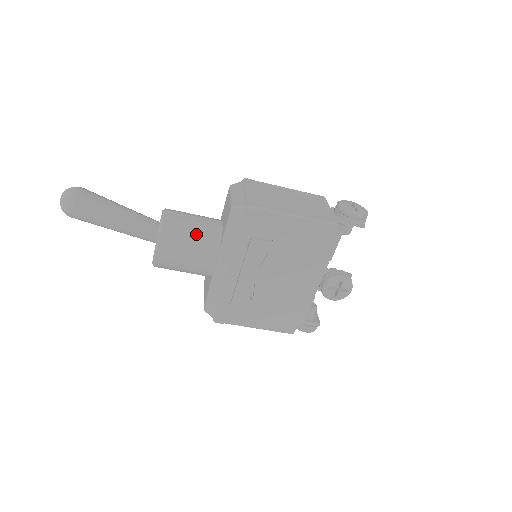
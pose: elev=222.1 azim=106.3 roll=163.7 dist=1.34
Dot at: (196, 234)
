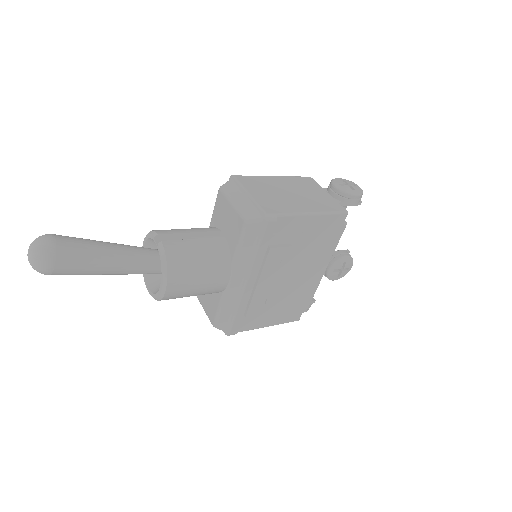
Dot at: (204, 255)
